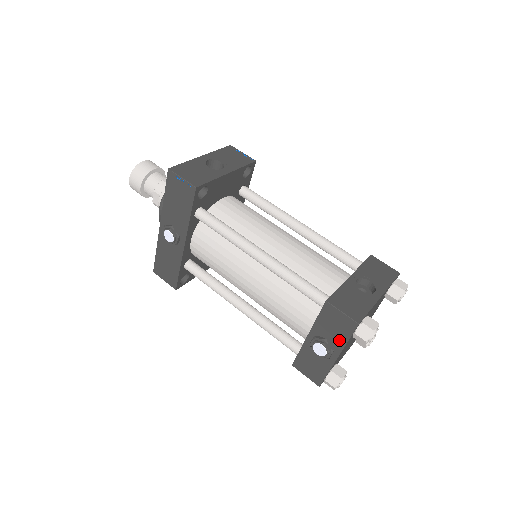
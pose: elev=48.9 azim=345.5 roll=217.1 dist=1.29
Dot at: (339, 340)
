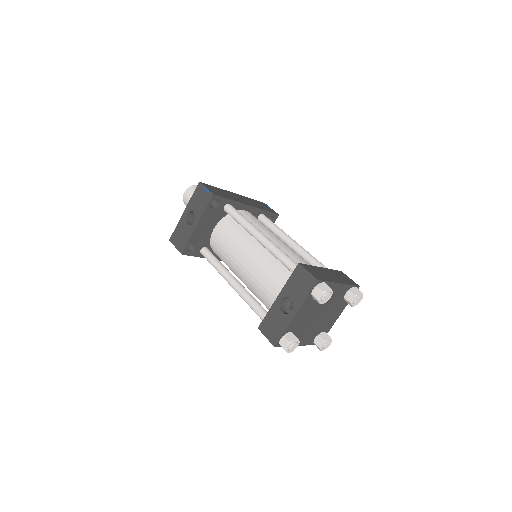
Dot at: occluded
